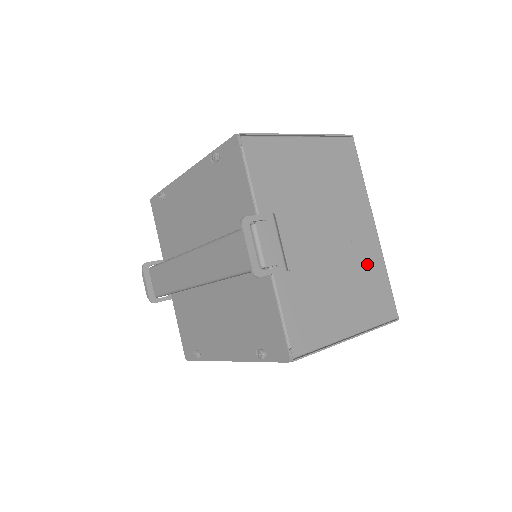
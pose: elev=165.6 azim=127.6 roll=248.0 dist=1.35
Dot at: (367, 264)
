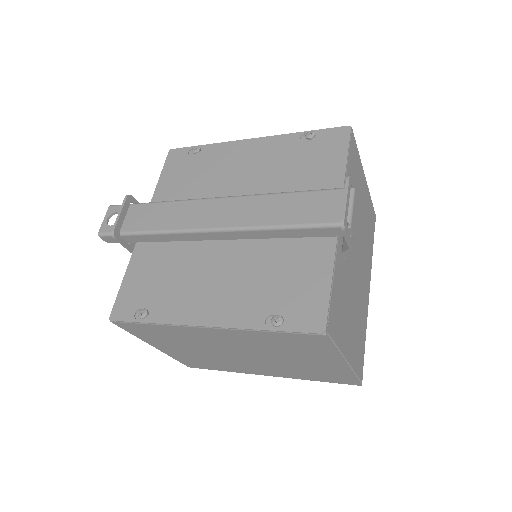
Dot at: (362, 315)
